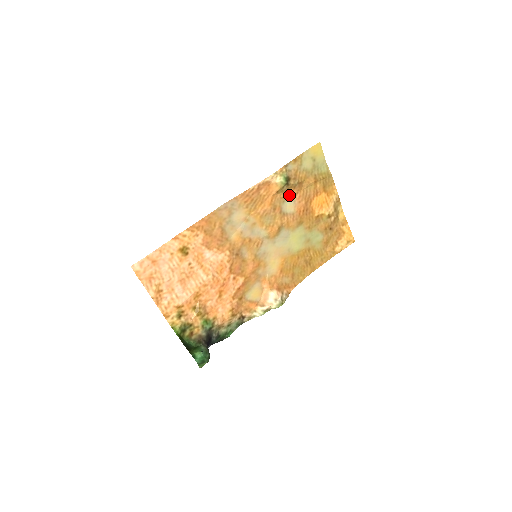
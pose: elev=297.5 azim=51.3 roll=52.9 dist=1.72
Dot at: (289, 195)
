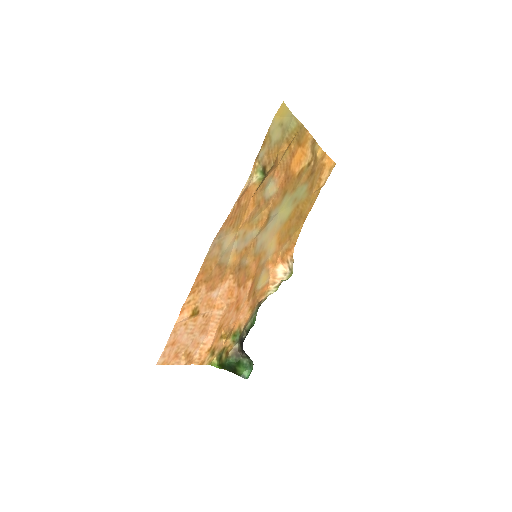
Dot at: (267, 180)
